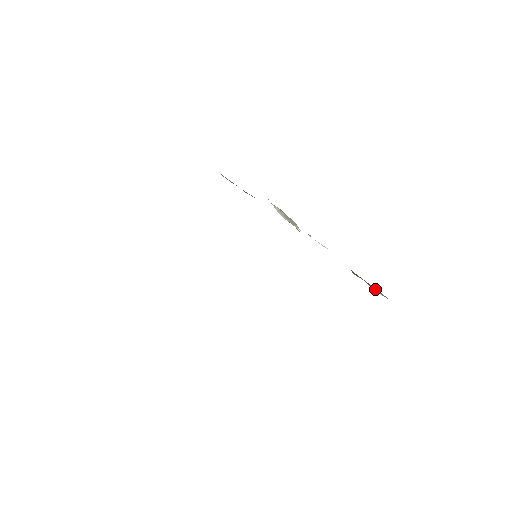
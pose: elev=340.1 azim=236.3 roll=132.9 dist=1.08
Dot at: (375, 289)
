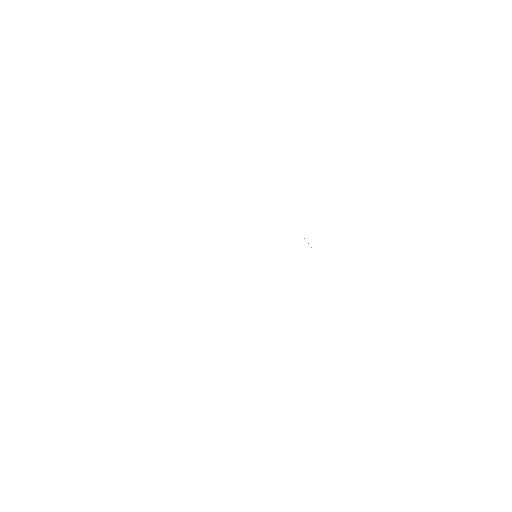
Dot at: occluded
